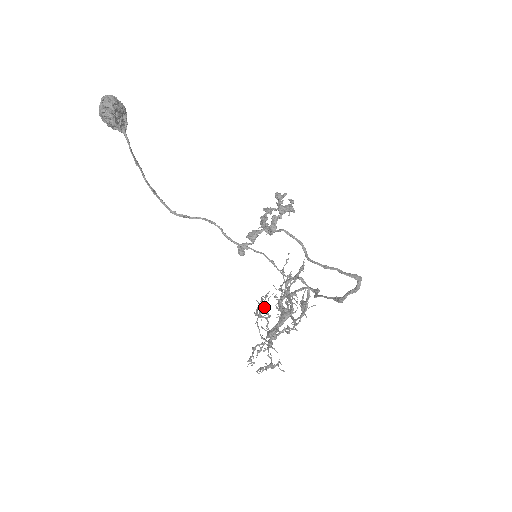
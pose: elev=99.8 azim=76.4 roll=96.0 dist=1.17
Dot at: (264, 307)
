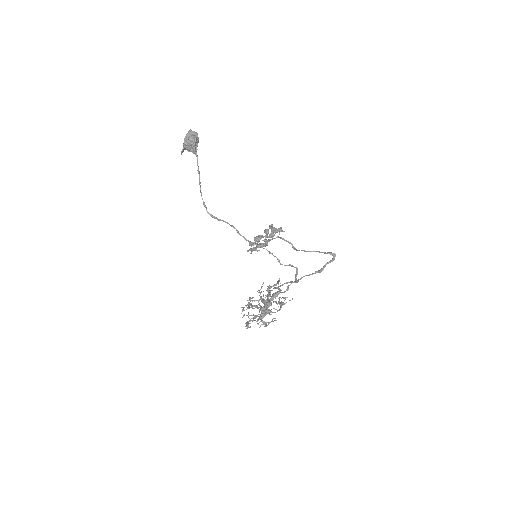
Dot at: occluded
